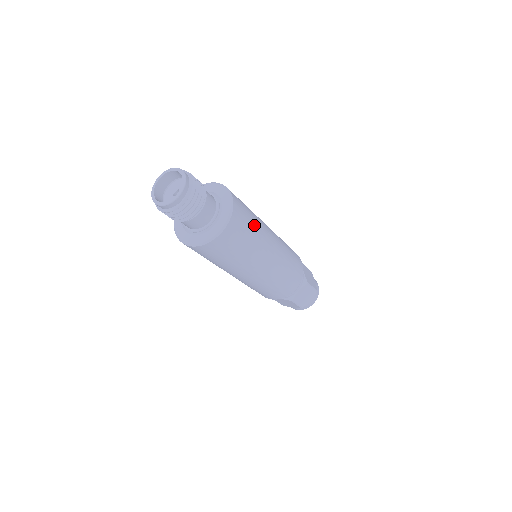
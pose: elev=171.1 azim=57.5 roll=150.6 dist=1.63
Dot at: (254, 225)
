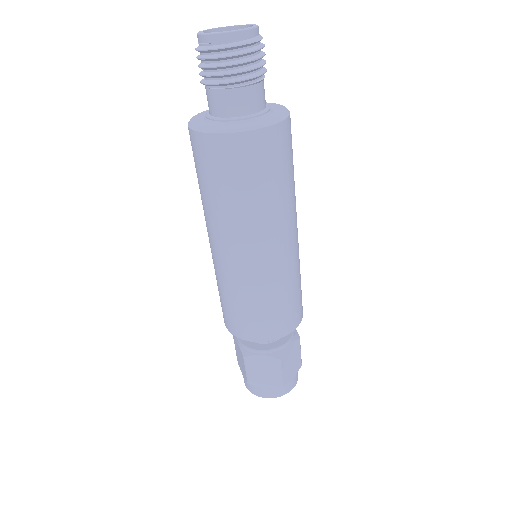
Dot at: occluded
